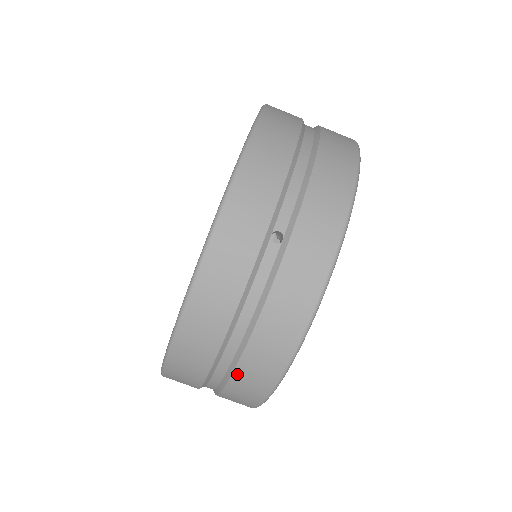
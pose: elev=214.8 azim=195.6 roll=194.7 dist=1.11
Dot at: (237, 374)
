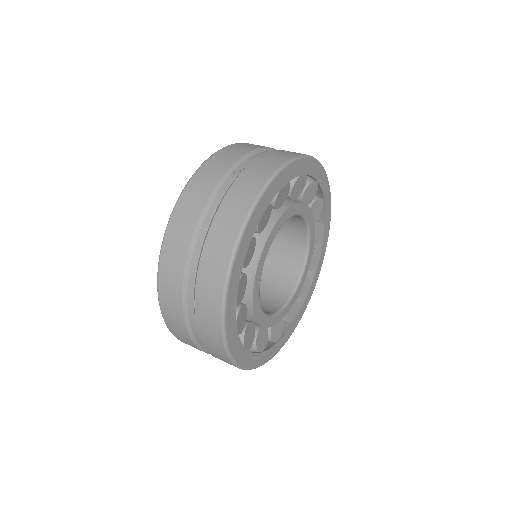
Dot at: (201, 267)
